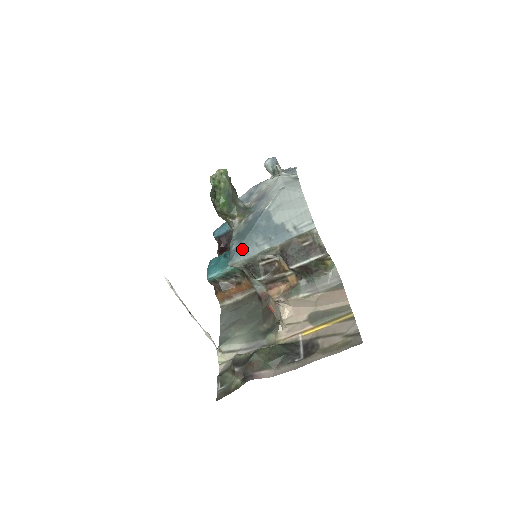
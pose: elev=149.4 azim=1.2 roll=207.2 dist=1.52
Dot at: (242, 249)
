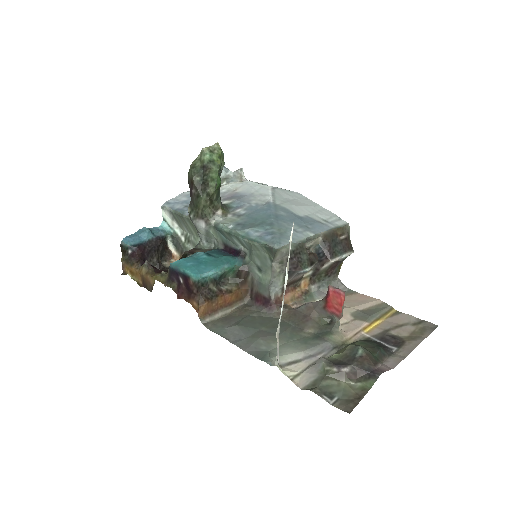
Dot at: (281, 233)
